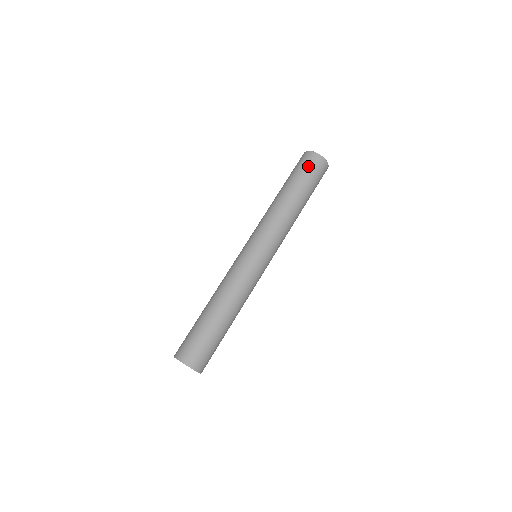
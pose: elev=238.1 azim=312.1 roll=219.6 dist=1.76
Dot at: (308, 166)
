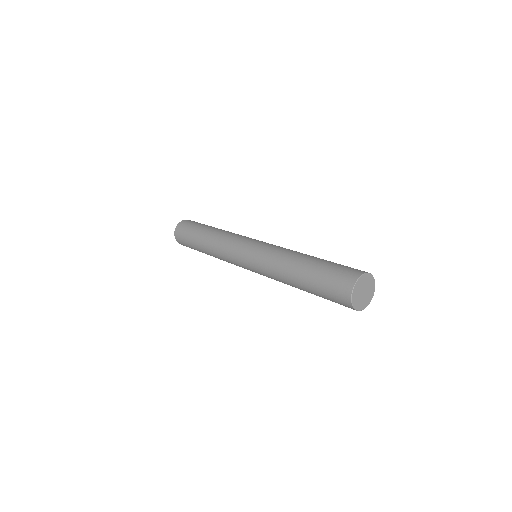
Dot at: (334, 301)
